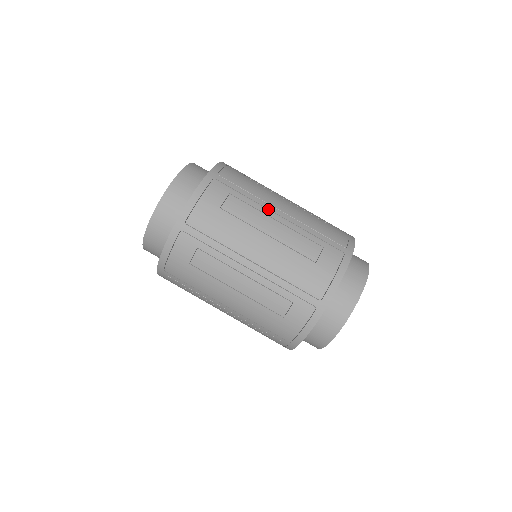
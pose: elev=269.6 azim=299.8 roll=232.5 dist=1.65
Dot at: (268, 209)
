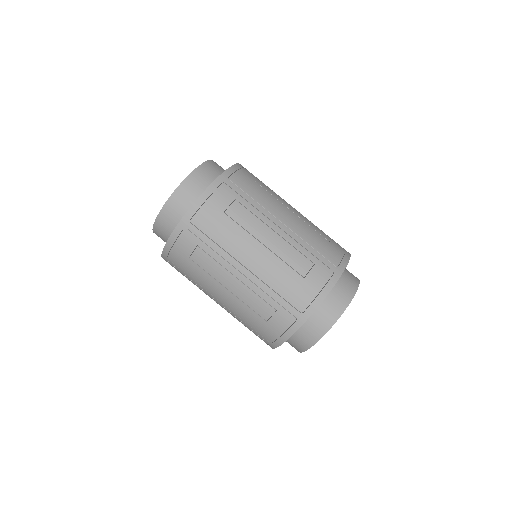
Dot at: occluded
